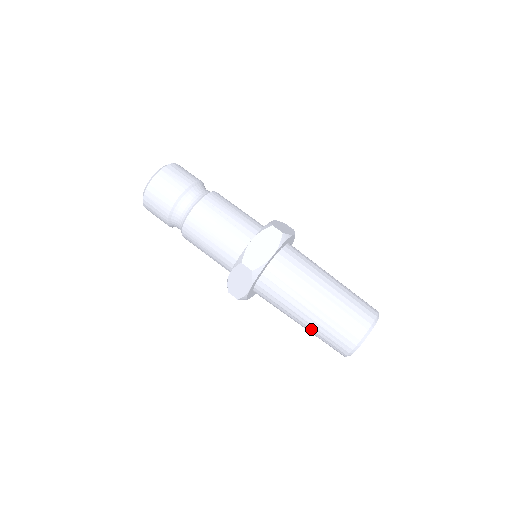
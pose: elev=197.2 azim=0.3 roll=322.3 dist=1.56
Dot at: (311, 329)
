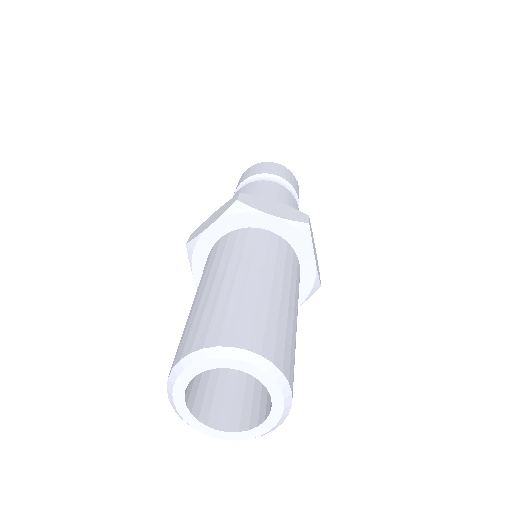
Dot at: (193, 309)
